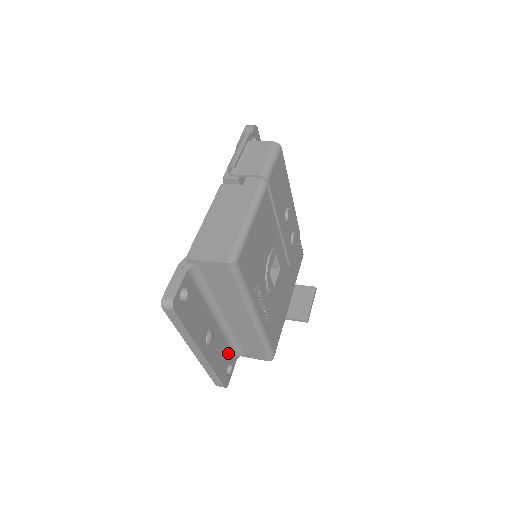
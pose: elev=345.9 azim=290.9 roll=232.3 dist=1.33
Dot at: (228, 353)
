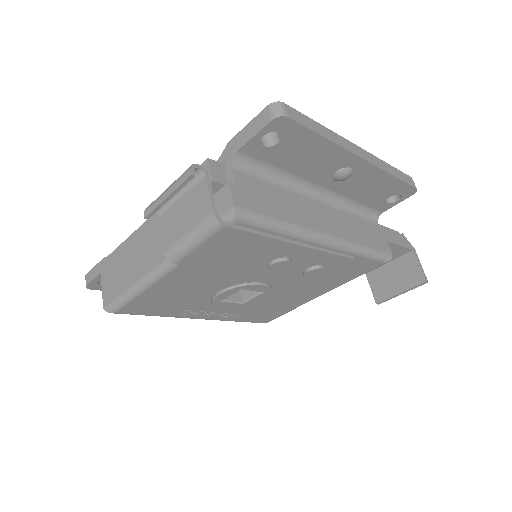
Dot at: occluded
